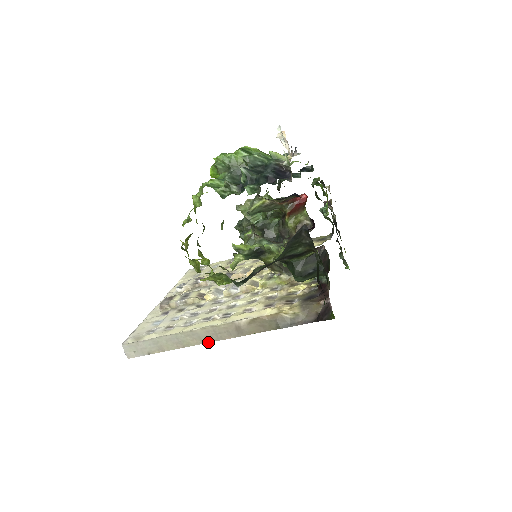
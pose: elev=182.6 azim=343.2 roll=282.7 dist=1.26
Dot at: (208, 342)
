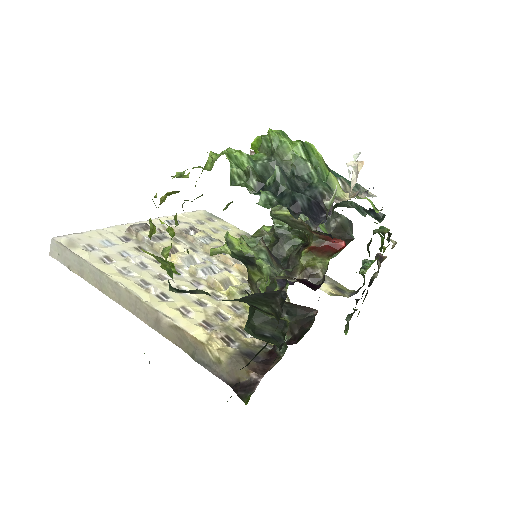
Dot at: (124, 307)
